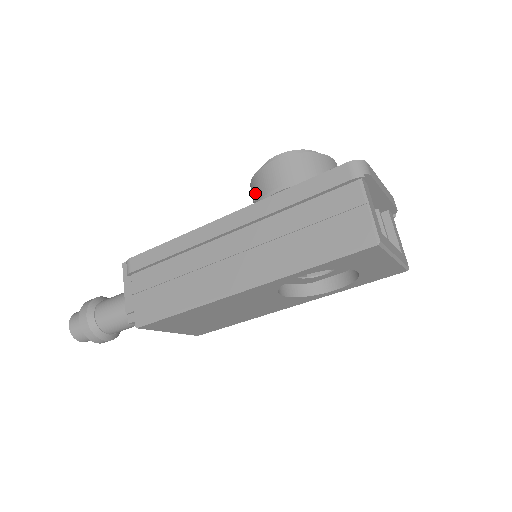
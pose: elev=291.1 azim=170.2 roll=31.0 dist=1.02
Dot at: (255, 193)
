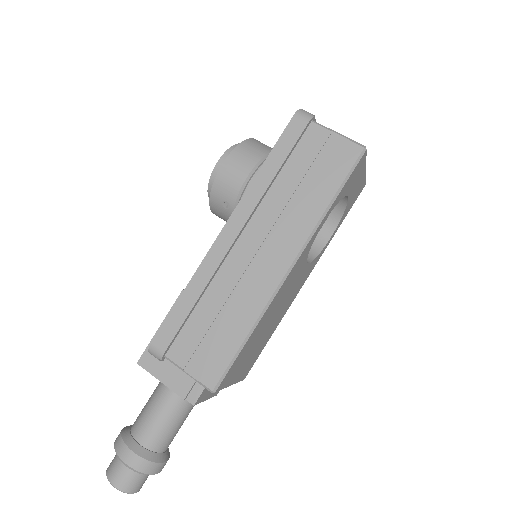
Dot at: (224, 200)
